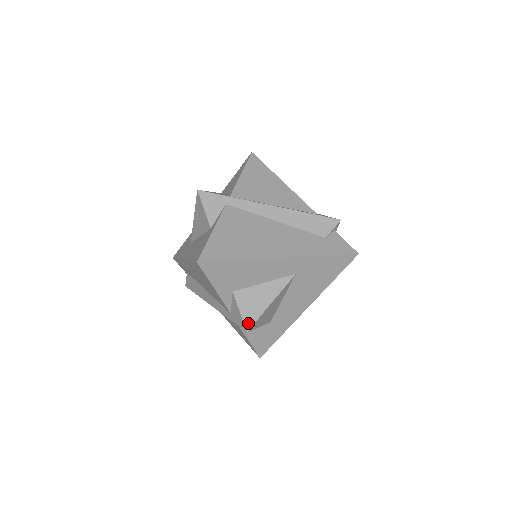
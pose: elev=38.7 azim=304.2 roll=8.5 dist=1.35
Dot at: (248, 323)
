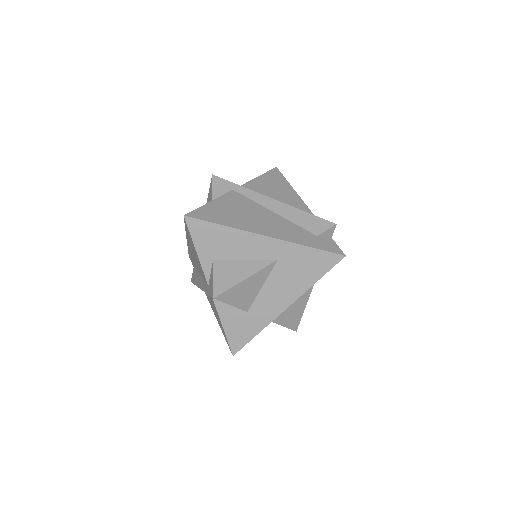
Dot at: (217, 291)
